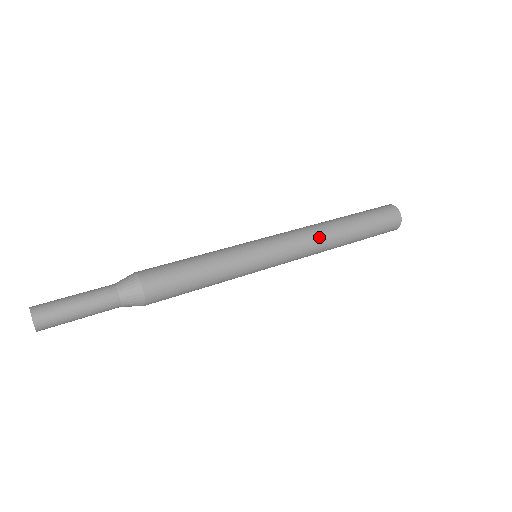
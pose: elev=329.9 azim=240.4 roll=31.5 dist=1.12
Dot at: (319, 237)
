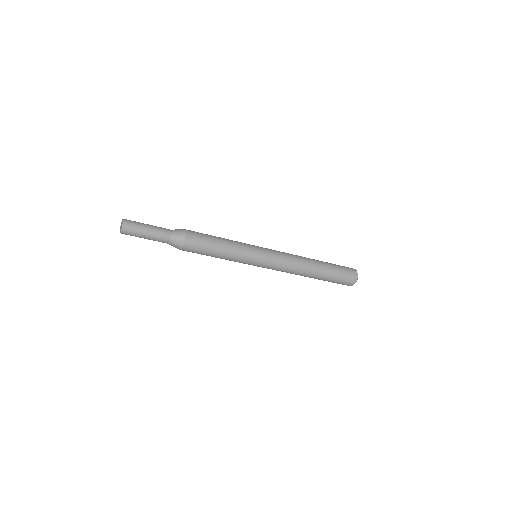
Dot at: (298, 257)
